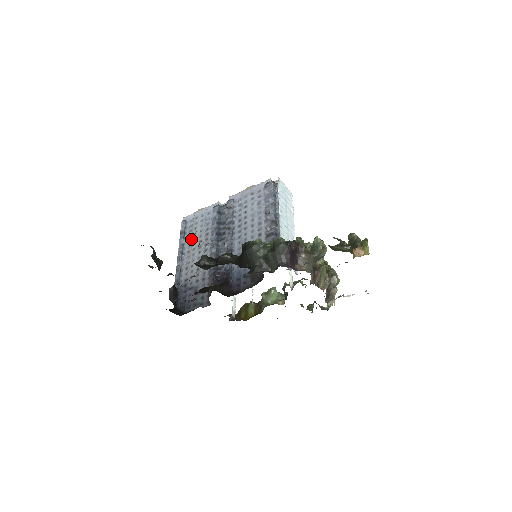
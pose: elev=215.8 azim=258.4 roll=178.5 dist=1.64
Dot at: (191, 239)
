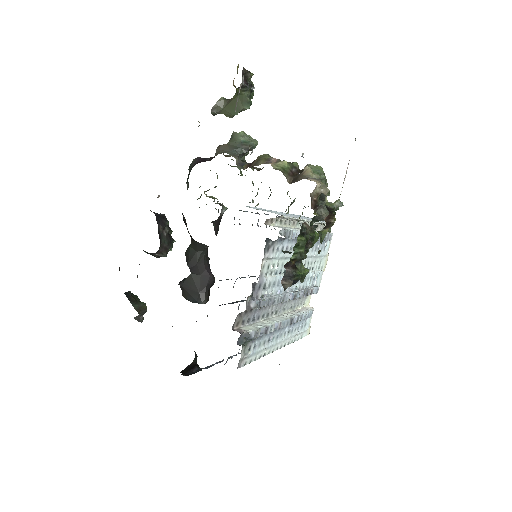
Dot at: occluded
